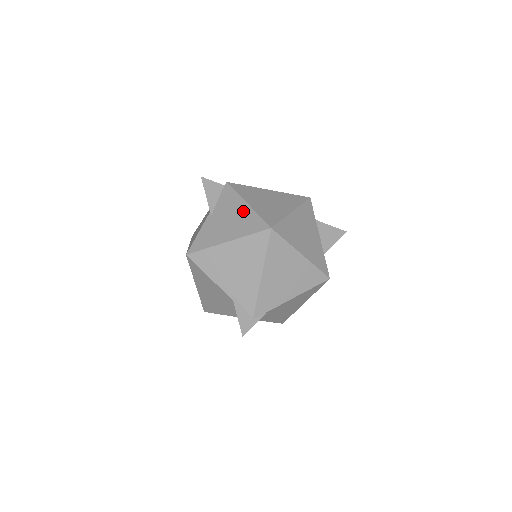
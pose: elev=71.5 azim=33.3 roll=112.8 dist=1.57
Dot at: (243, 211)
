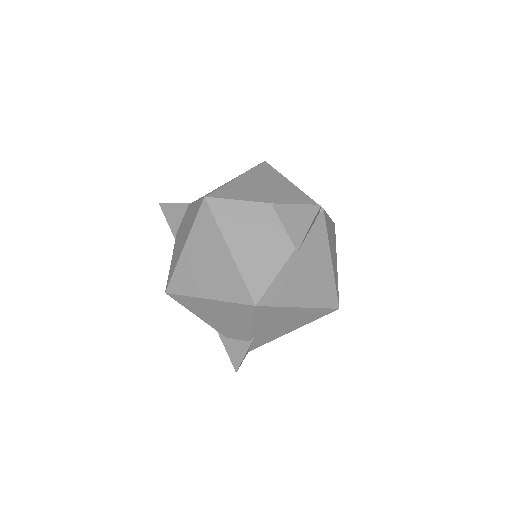
Dot at: (326, 271)
